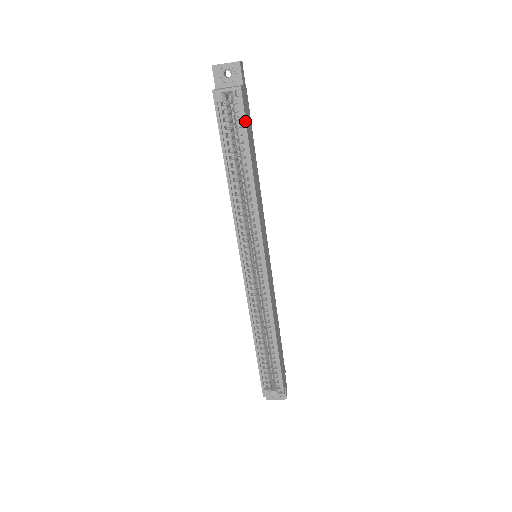
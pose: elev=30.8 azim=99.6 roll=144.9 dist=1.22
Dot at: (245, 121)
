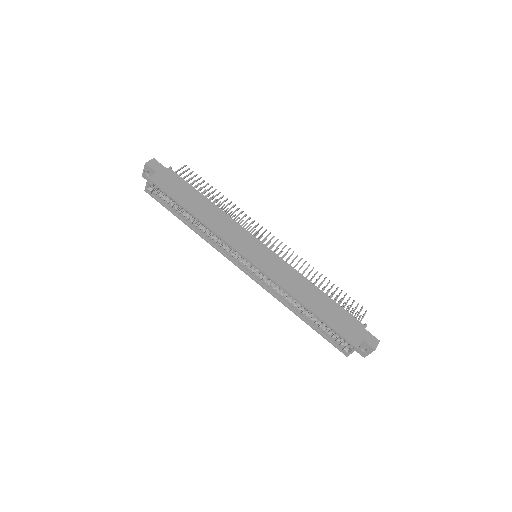
Dot at: (164, 192)
